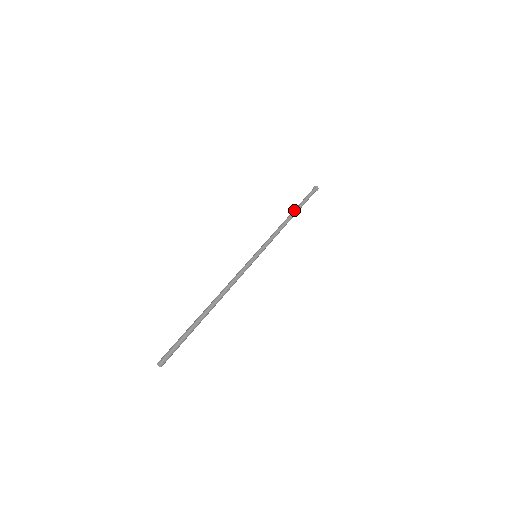
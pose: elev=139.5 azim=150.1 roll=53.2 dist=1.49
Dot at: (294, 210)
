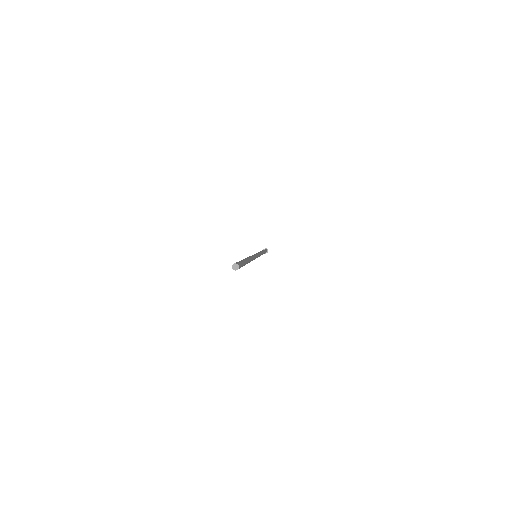
Dot at: occluded
